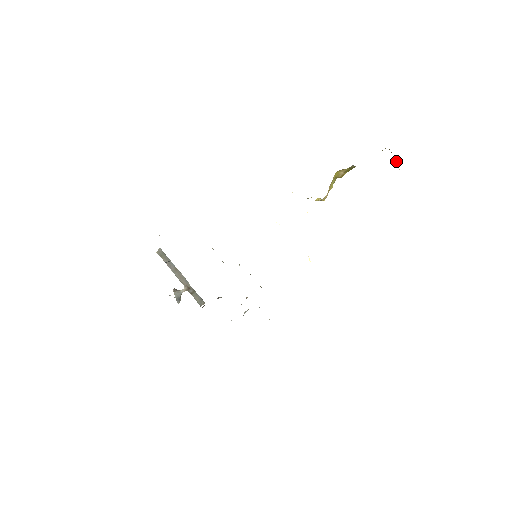
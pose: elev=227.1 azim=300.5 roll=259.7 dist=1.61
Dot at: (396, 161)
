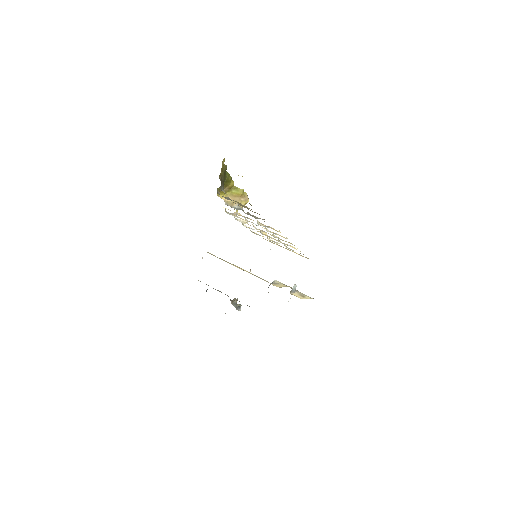
Dot at: occluded
